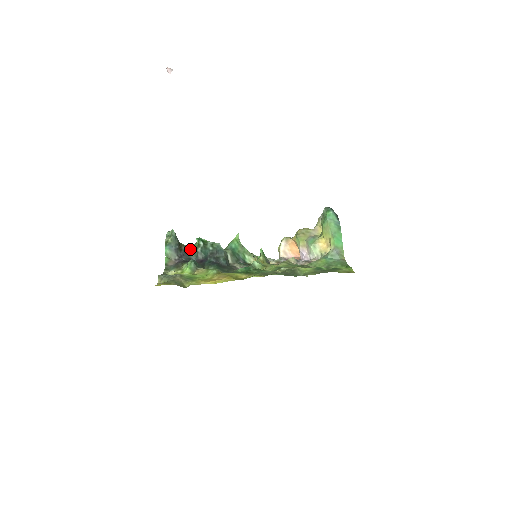
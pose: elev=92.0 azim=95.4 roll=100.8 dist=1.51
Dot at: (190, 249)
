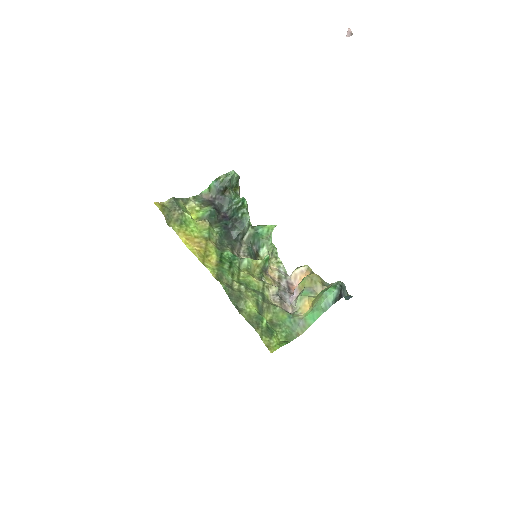
Dot at: (231, 200)
